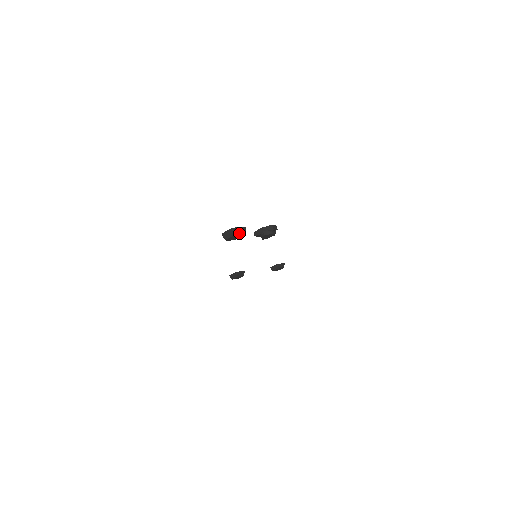
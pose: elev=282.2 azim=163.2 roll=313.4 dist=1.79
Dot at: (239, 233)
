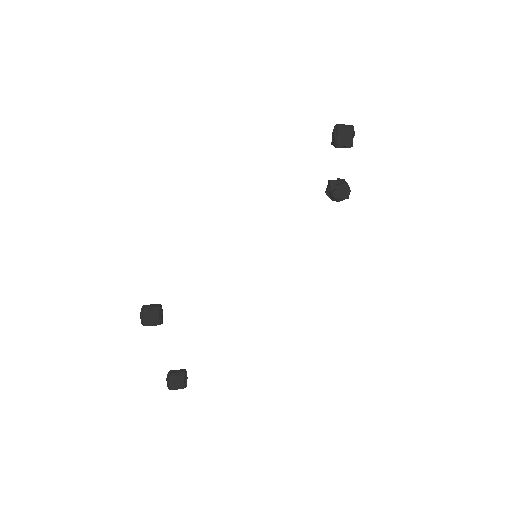
Dot at: (352, 136)
